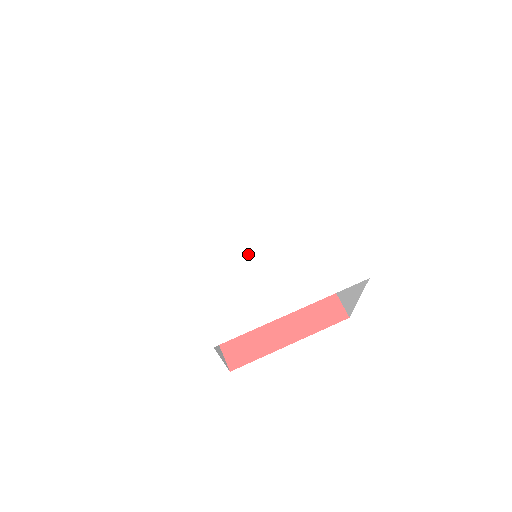
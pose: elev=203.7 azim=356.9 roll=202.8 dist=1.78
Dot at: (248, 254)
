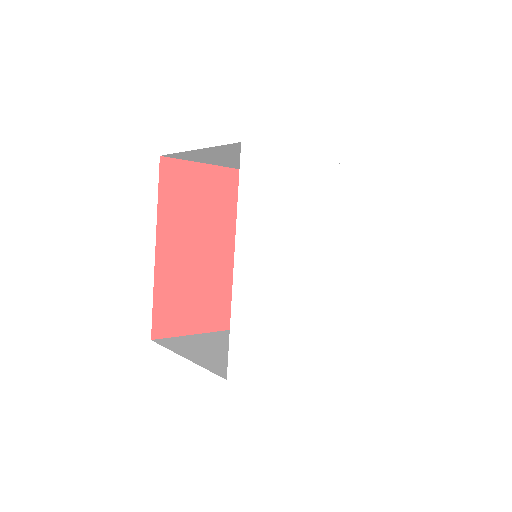
Dot at: (290, 290)
